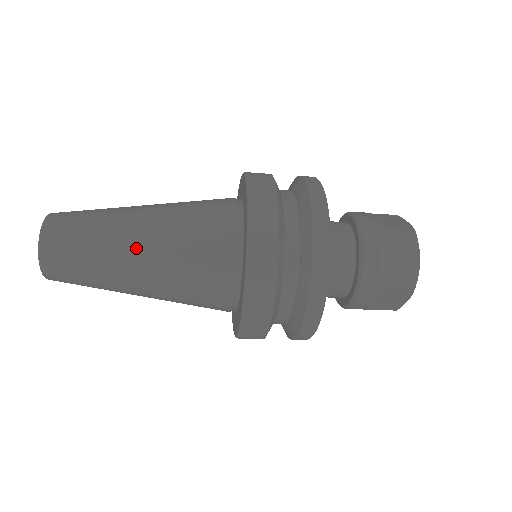
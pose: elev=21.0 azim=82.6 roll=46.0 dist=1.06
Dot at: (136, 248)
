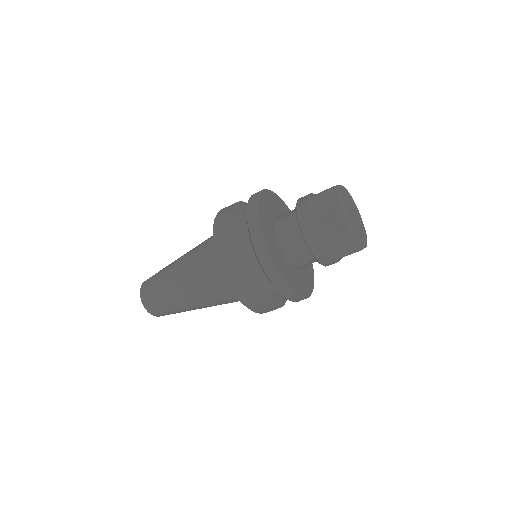
Dot at: (177, 274)
